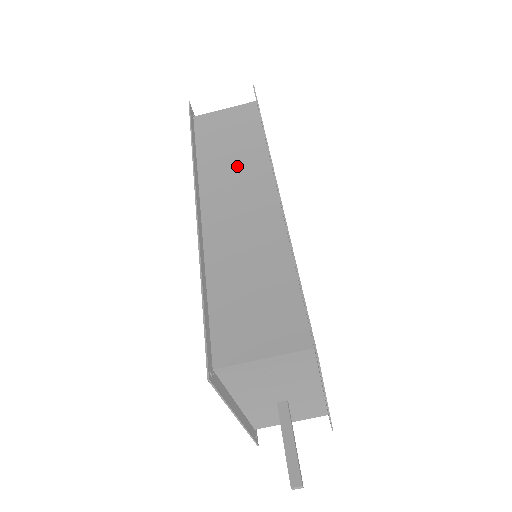
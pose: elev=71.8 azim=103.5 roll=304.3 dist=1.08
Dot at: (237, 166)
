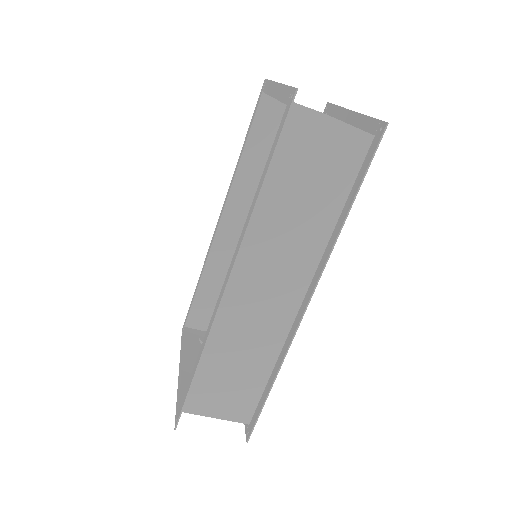
Dot at: (291, 238)
